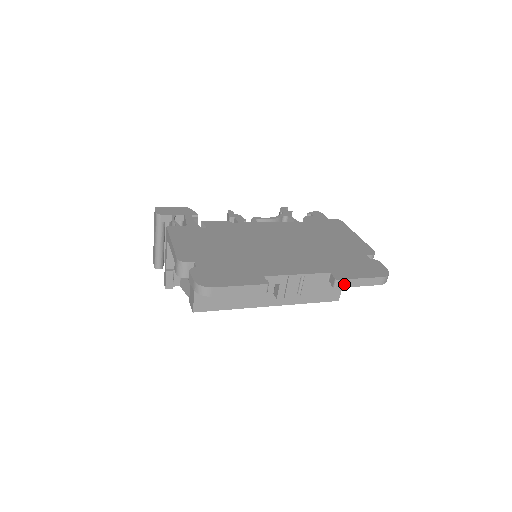
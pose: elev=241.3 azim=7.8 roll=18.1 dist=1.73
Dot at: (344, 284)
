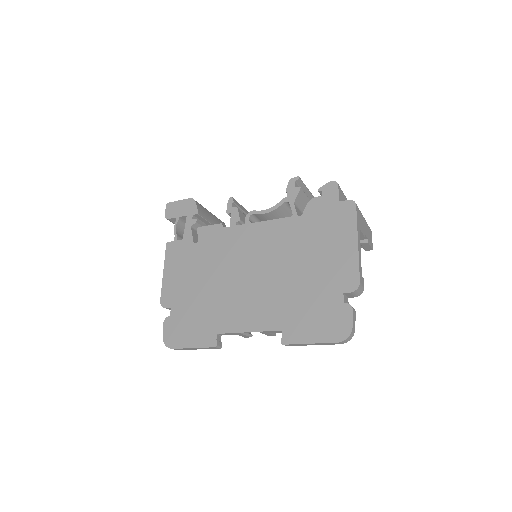
Dot at: (294, 345)
